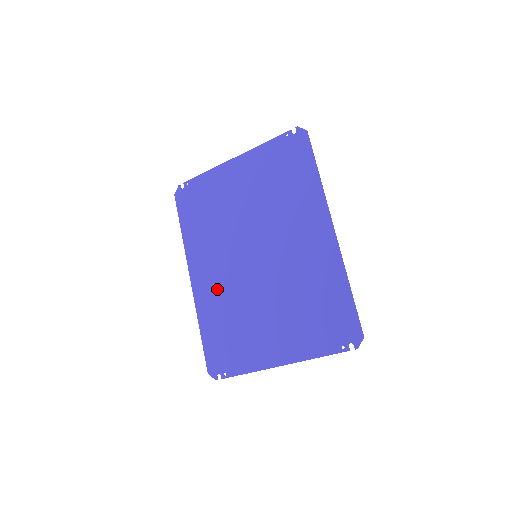
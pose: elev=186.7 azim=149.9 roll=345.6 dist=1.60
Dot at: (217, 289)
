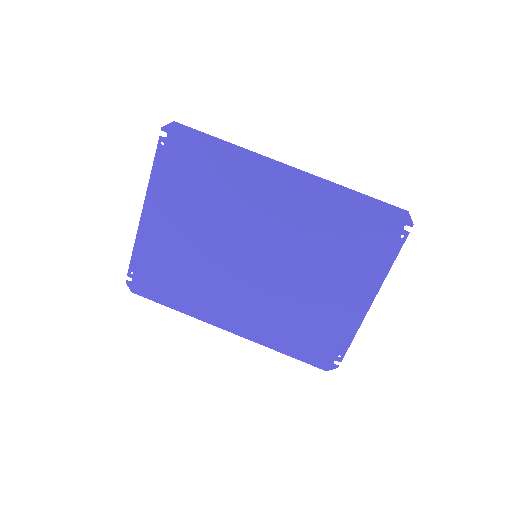
Dot at: (257, 313)
